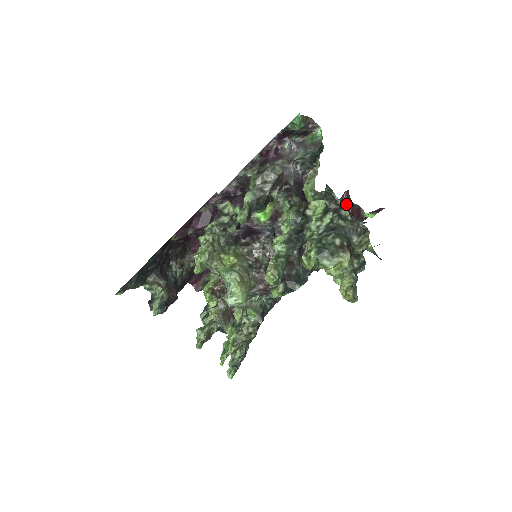
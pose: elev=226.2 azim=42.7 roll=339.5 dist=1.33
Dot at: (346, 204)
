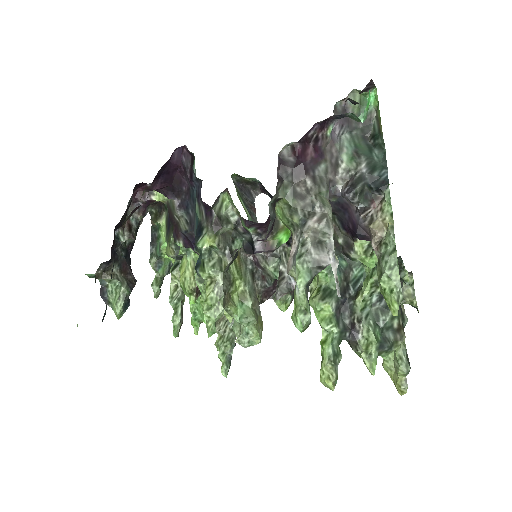
Dot at: occluded
